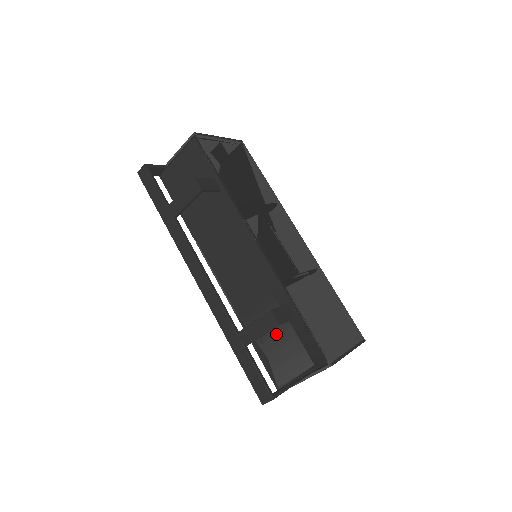
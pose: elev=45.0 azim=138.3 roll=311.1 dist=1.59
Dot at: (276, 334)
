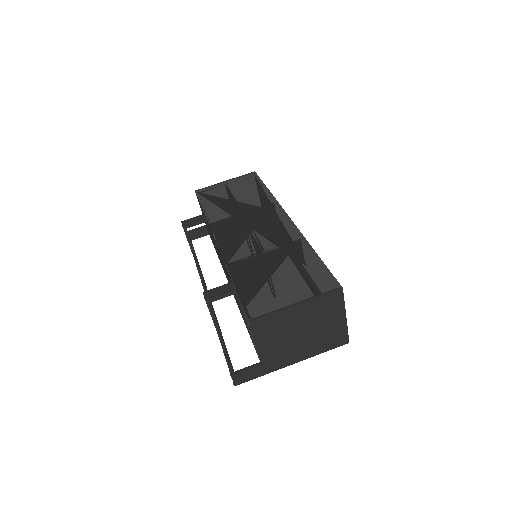
Dot at: (243, 315)
